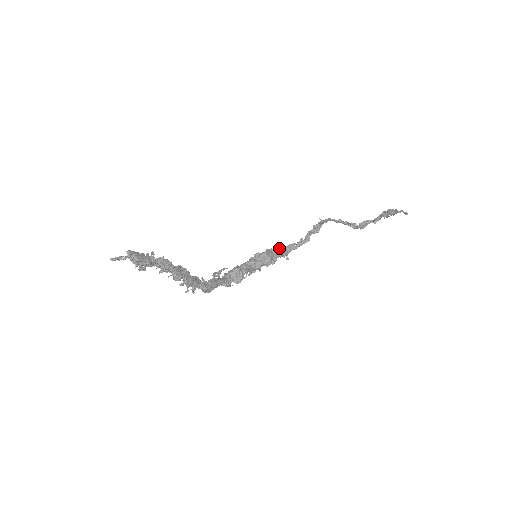
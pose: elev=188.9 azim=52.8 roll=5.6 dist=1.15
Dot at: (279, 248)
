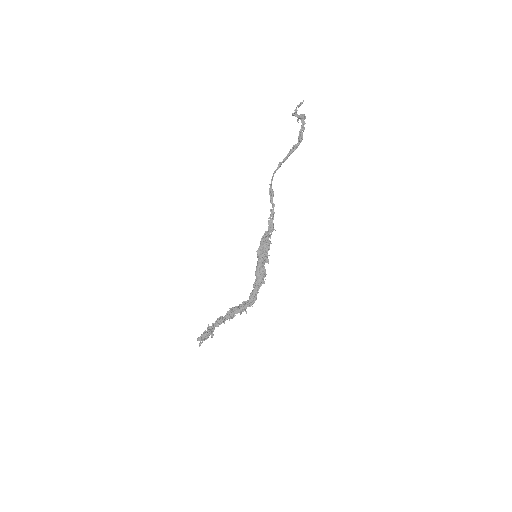
Dot at: (266, 231)
